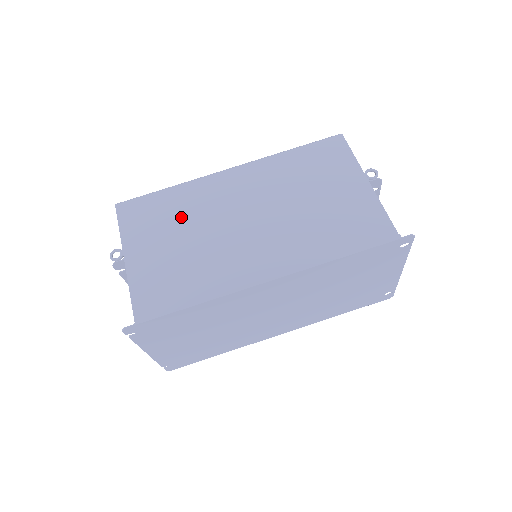
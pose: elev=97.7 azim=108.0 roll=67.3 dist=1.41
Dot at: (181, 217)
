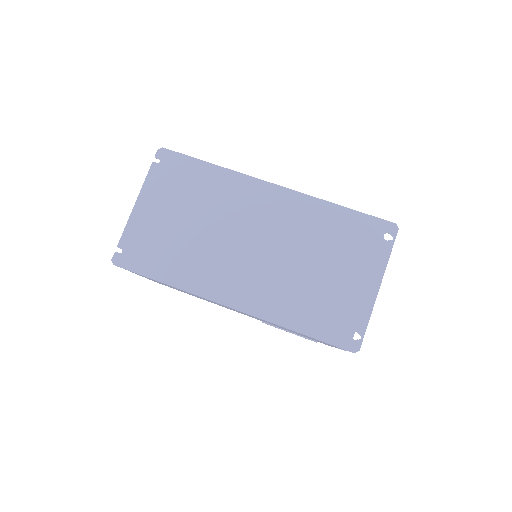
Dot at: occluded
